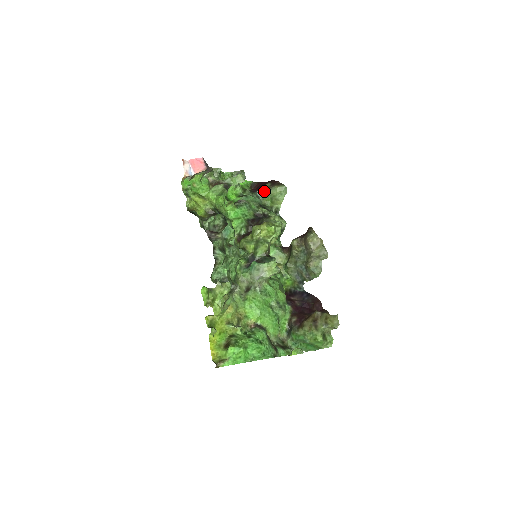
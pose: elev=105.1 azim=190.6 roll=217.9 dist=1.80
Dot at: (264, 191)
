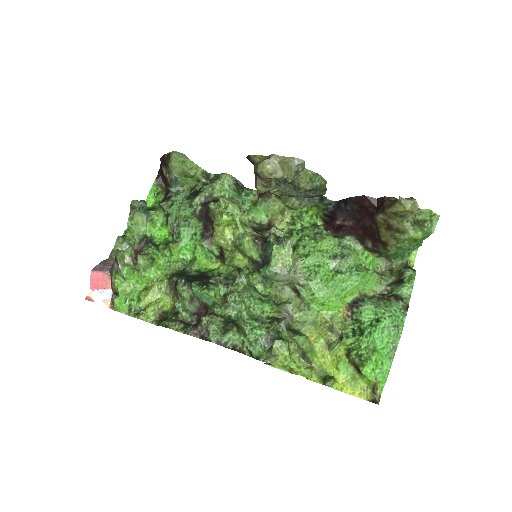
Dot at: (171, 182)
